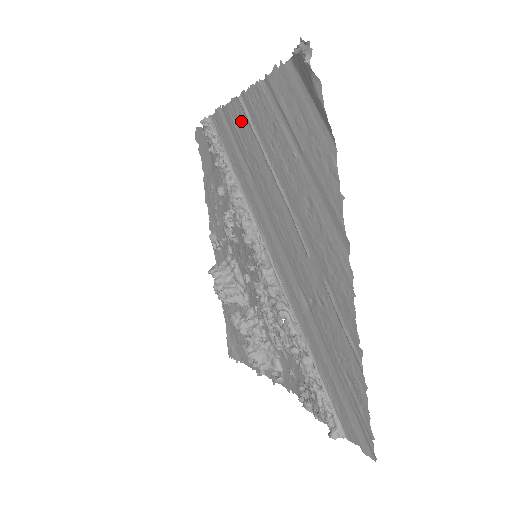
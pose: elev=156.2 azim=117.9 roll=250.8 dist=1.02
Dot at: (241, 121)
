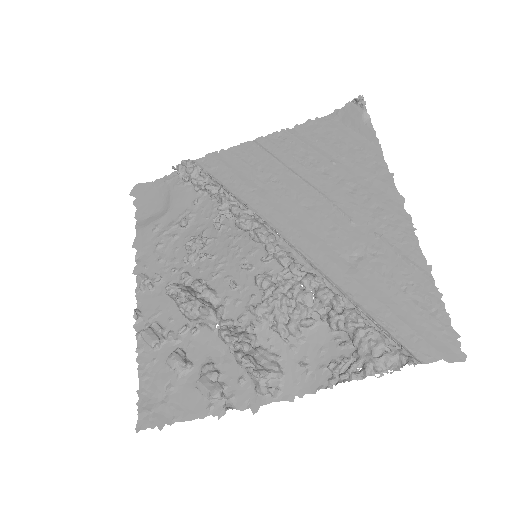
Dot at: (254, 154)
